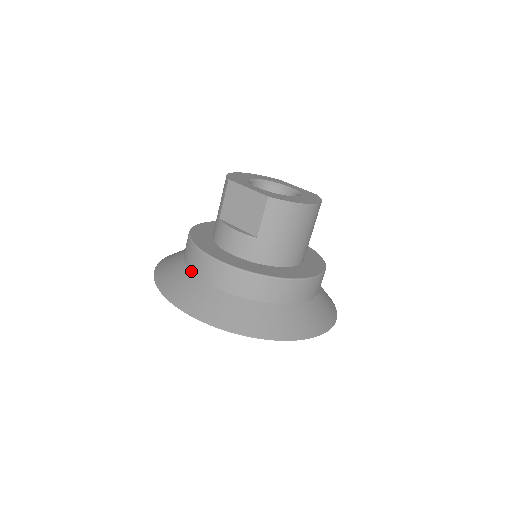
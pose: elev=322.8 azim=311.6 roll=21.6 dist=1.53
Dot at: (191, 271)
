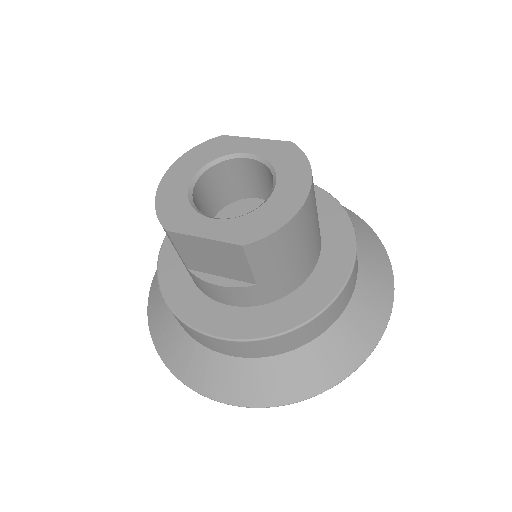
Dot at: (198, 342)
